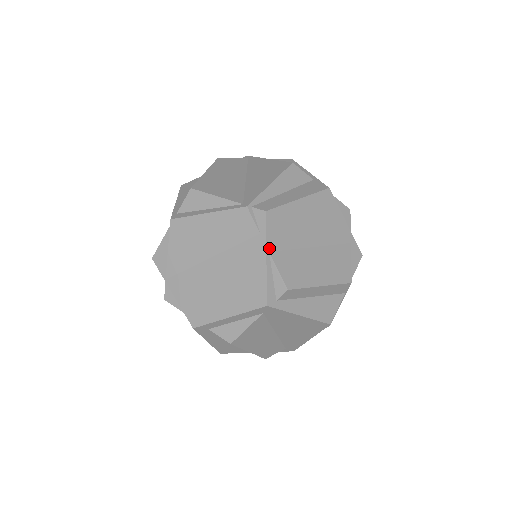
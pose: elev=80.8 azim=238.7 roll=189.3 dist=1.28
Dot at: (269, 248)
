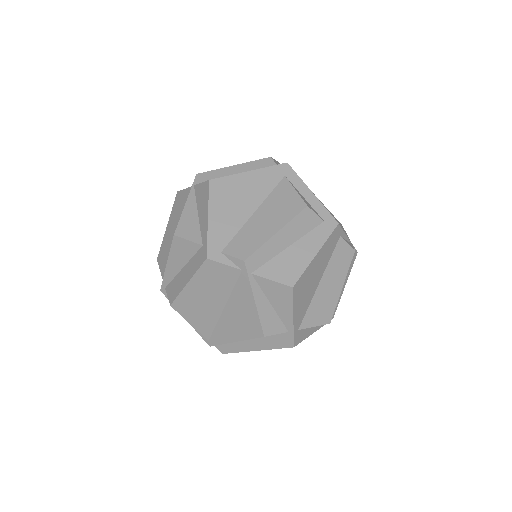
Dot at: occluded
